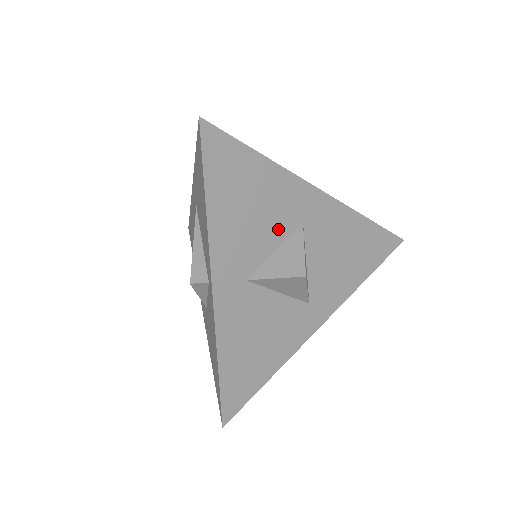
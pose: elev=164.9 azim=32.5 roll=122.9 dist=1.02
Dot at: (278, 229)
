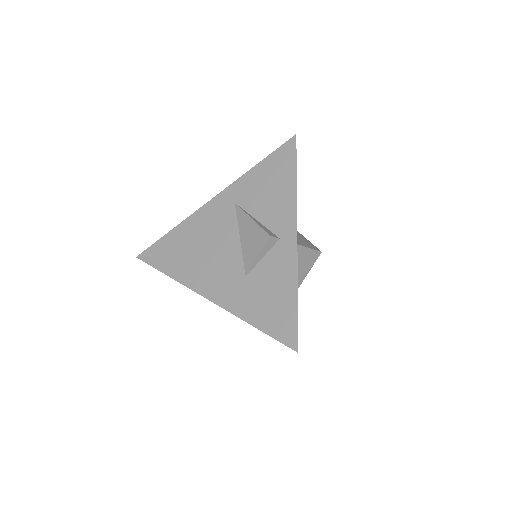
Dot at: occluded
